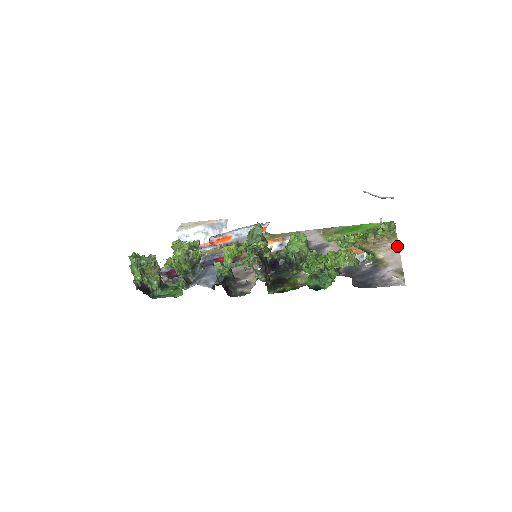
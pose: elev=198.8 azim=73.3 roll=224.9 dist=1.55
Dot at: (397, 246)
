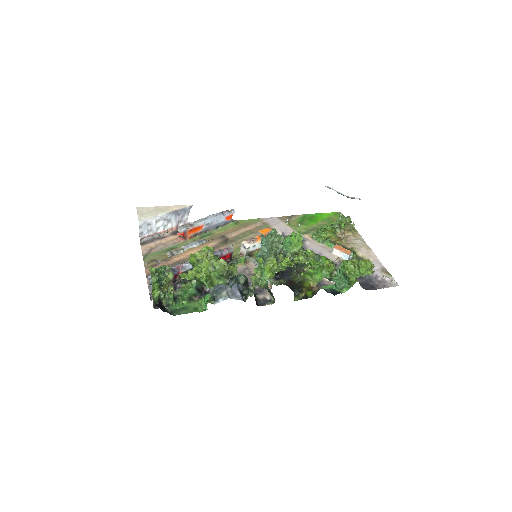
Dot at: (365, 243)
